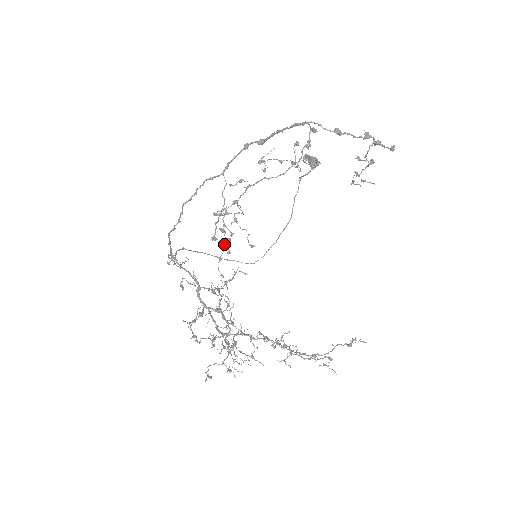
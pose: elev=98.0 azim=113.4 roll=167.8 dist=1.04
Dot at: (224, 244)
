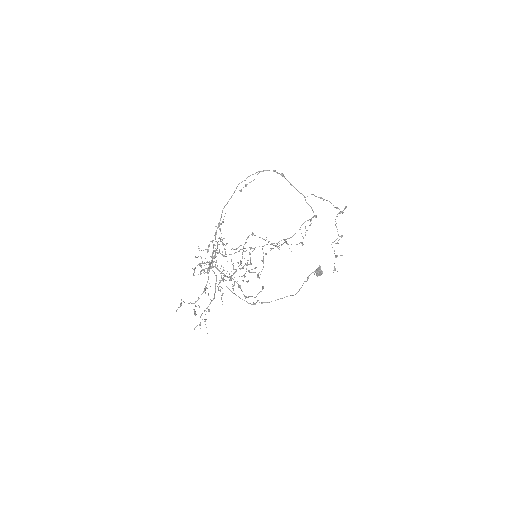
Dot at: occluded
